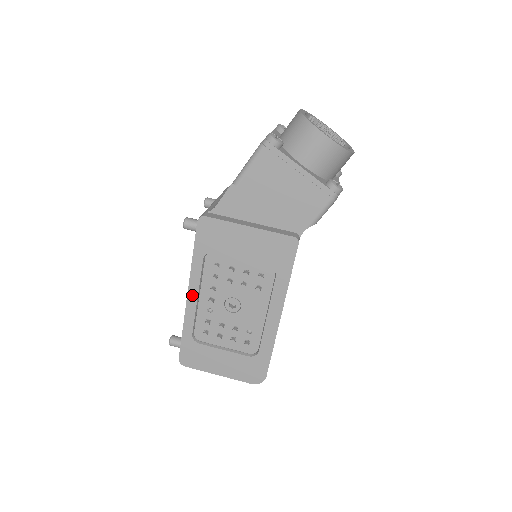
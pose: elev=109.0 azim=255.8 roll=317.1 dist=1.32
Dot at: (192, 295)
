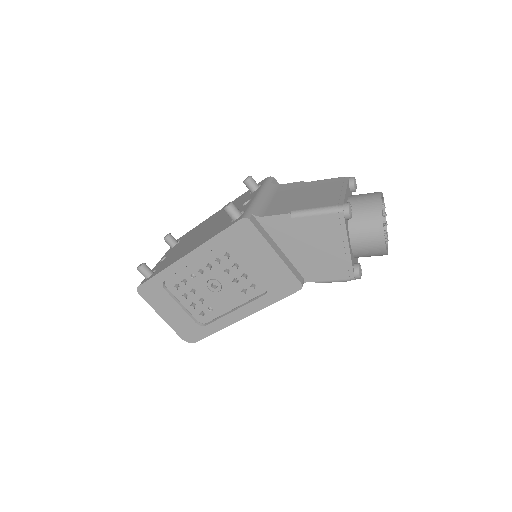
Dot at: (189, 258)
